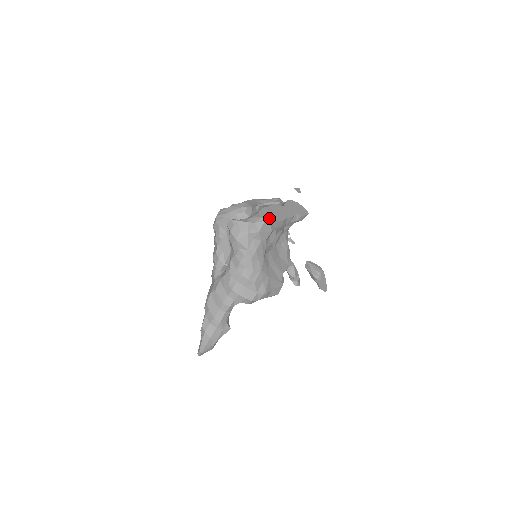
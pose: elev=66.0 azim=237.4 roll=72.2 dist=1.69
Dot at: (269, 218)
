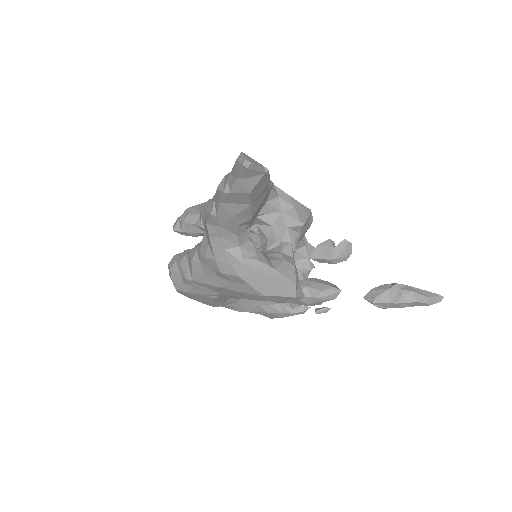
Dot at: occluded
